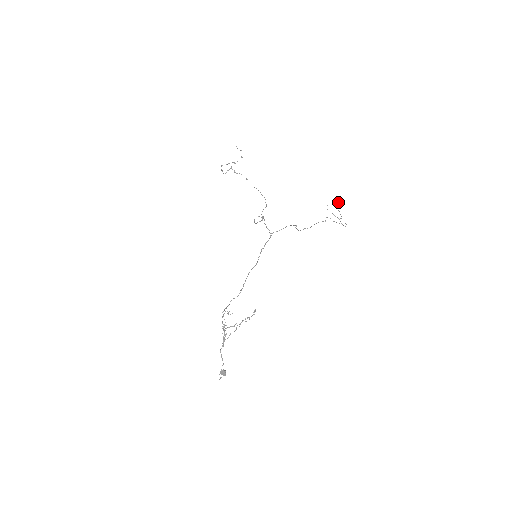
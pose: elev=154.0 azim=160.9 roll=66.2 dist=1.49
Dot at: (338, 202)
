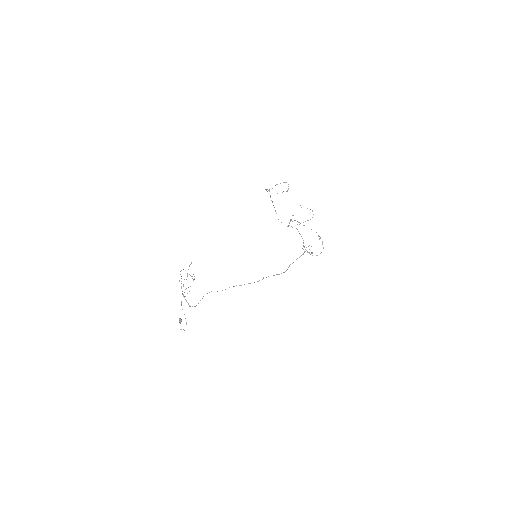
Dot at: (288, 184)
